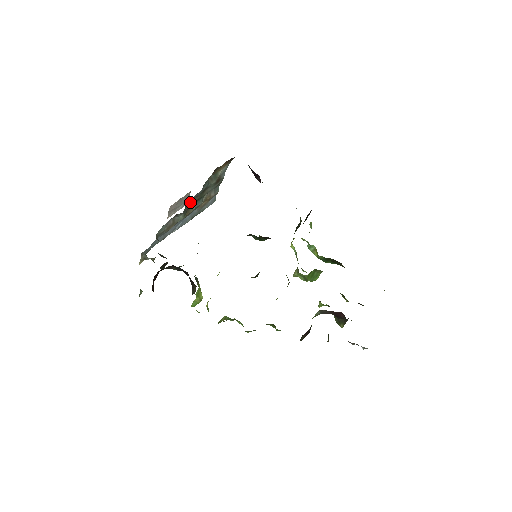
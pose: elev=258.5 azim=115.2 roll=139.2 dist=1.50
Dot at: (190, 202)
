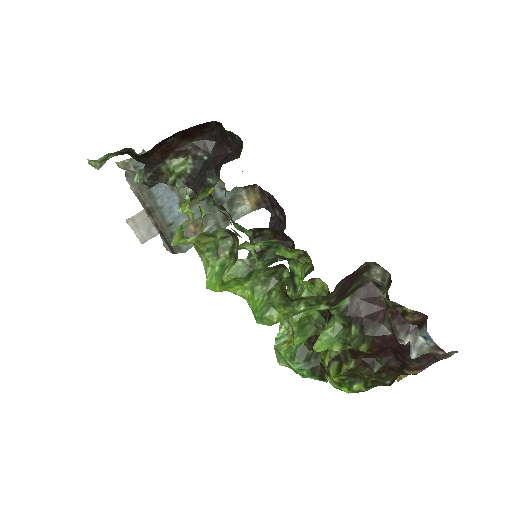
Dot at: occluded
